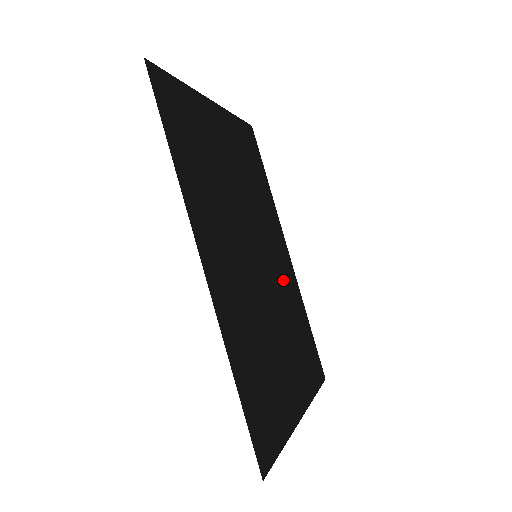
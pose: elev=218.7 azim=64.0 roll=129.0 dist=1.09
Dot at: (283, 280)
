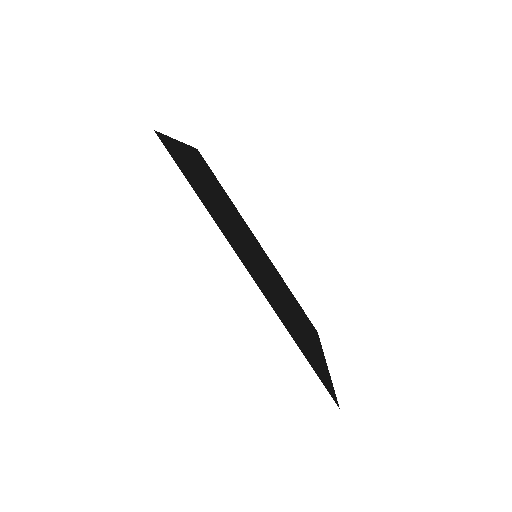
Dot at: (270, 268)
